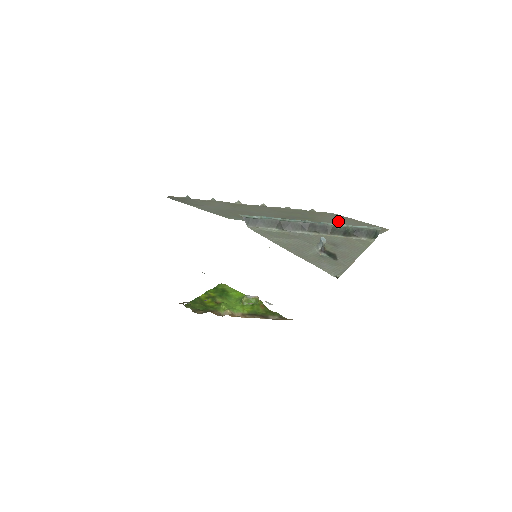
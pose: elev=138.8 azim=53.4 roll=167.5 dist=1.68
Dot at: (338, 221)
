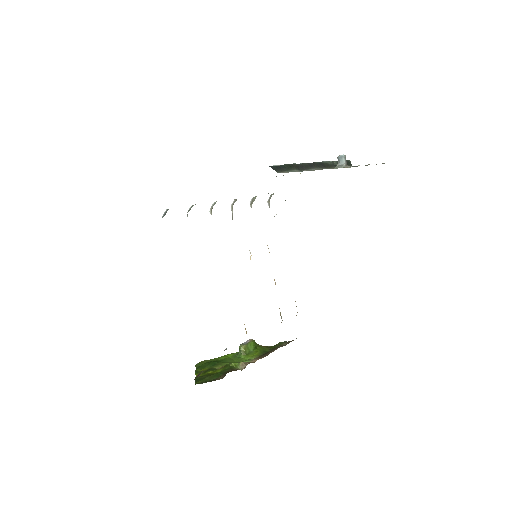
Dot at: occluded
